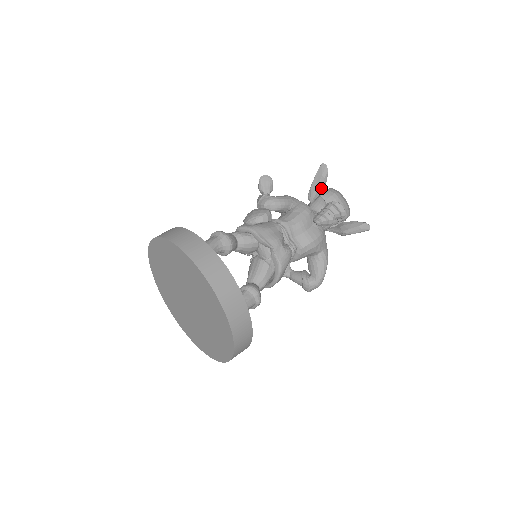
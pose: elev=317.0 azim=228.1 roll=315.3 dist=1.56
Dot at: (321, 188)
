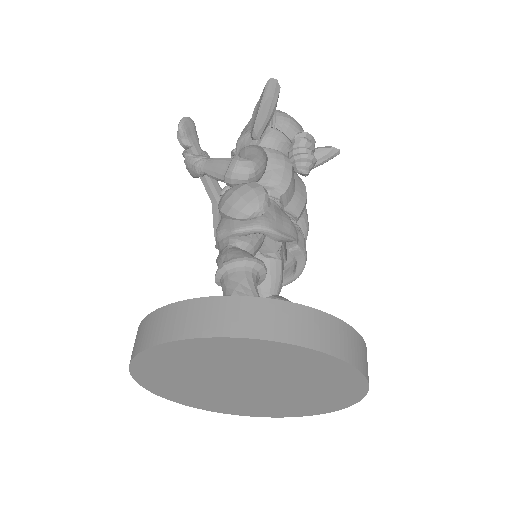
Dot at: (271, 116)
